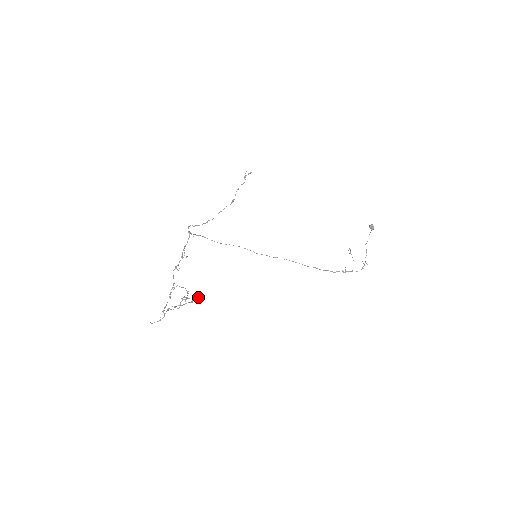
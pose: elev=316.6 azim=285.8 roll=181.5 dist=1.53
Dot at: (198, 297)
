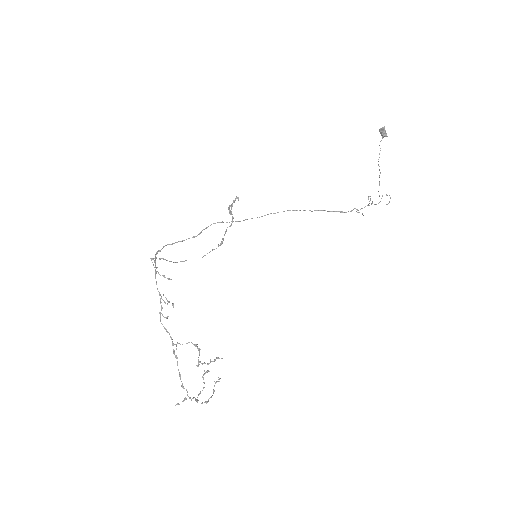
Dot at: (217, 357)
